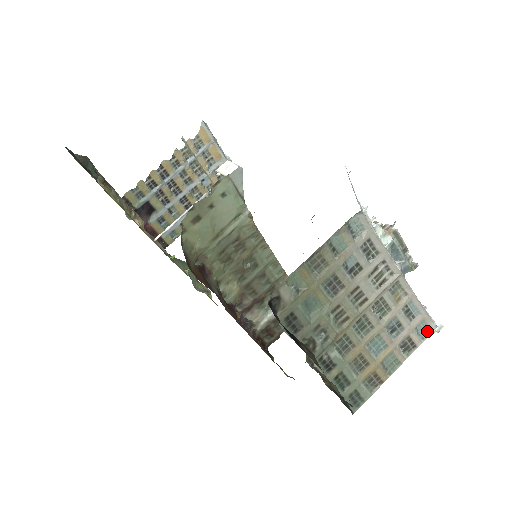
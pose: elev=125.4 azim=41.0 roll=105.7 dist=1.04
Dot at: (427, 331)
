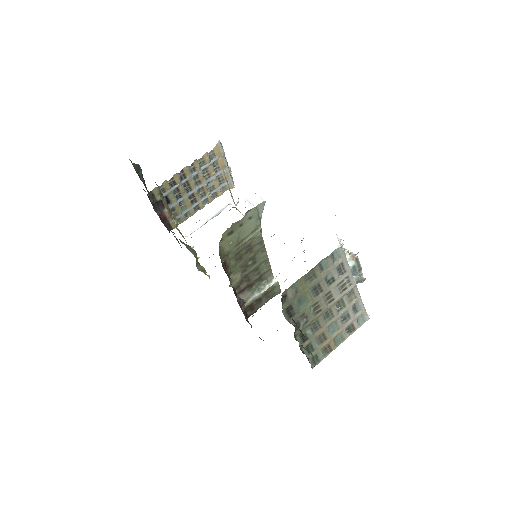
Dot at: (363, 321)
